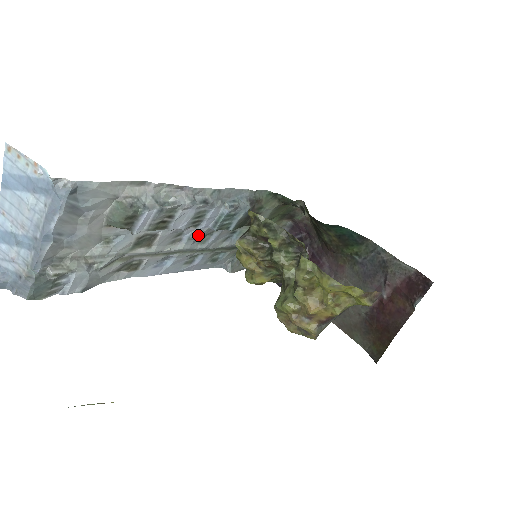
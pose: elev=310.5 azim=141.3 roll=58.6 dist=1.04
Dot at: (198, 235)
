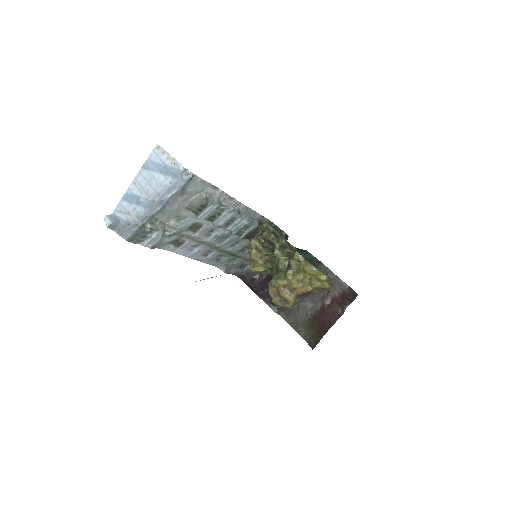
Dot at: (221, 235)
